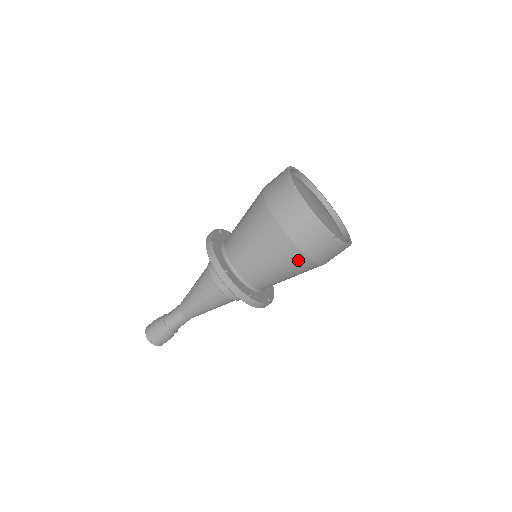
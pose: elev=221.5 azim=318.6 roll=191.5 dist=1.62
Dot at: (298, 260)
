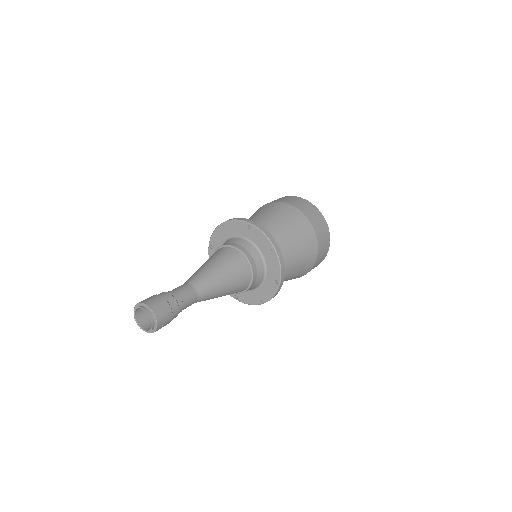
Dot at: (307, 230)
